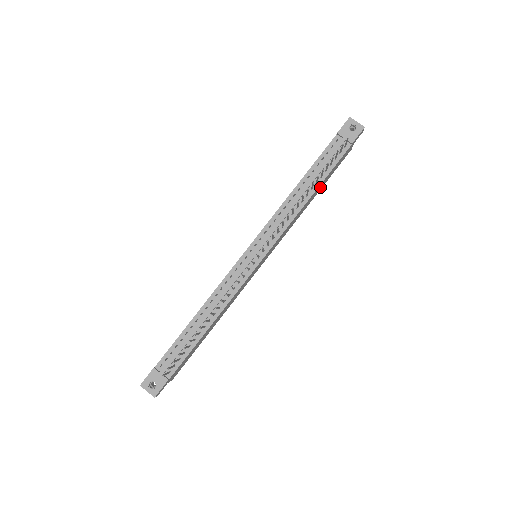
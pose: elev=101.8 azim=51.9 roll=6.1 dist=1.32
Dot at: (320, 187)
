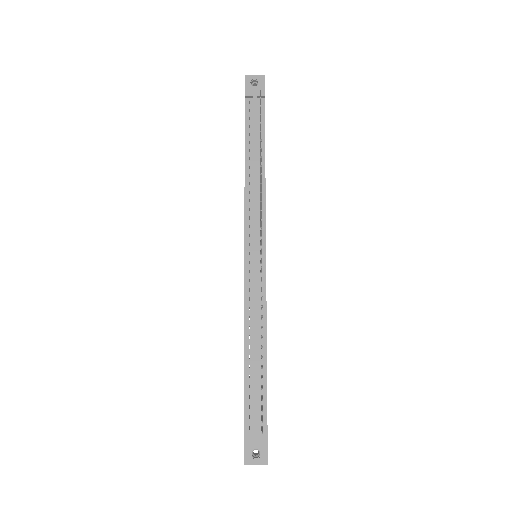
Dot at: occluded
